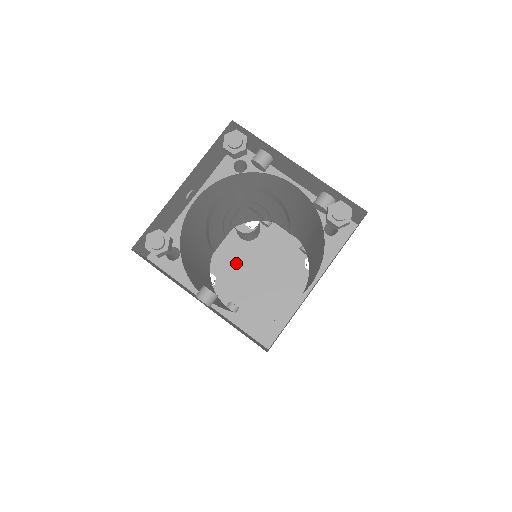
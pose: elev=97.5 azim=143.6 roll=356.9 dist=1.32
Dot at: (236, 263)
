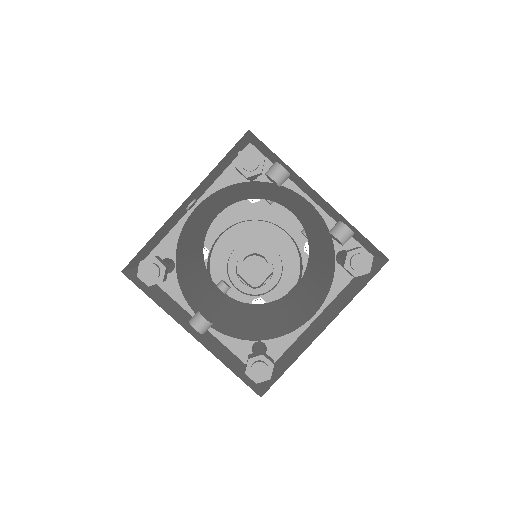
Dot at: (232, 238)
